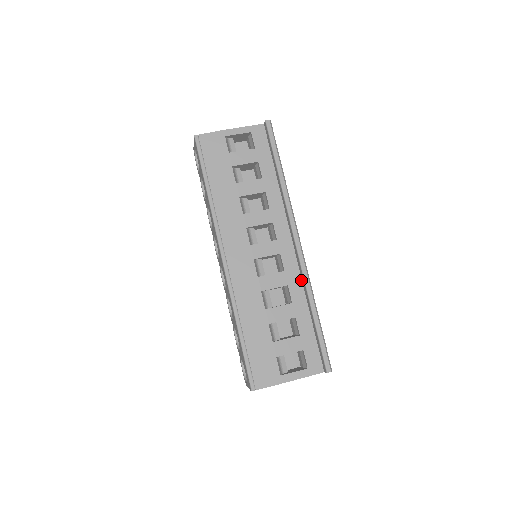
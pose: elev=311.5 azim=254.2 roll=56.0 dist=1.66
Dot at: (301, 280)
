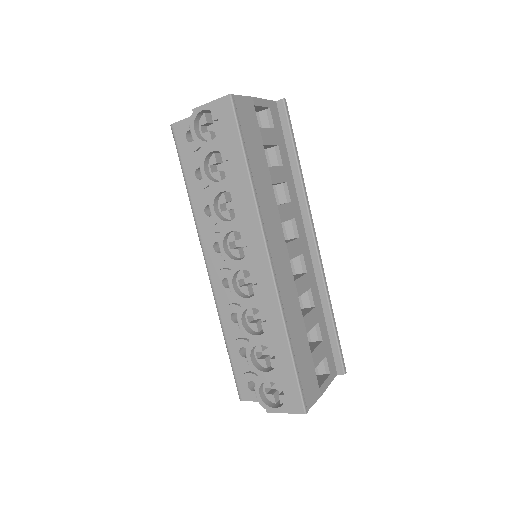
Dot at: (316, 282)
